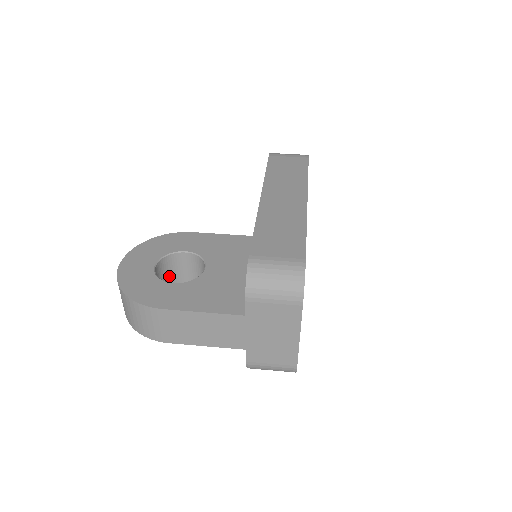
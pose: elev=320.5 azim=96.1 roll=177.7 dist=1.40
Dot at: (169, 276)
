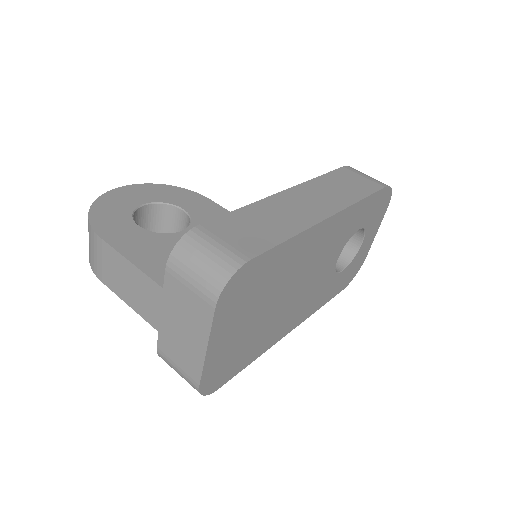
Dot at: (160, 228)
